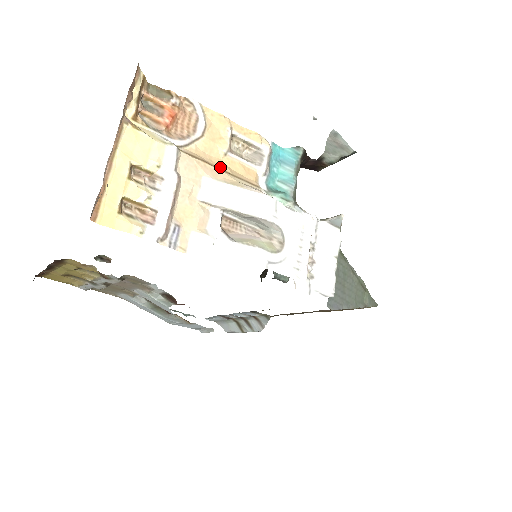
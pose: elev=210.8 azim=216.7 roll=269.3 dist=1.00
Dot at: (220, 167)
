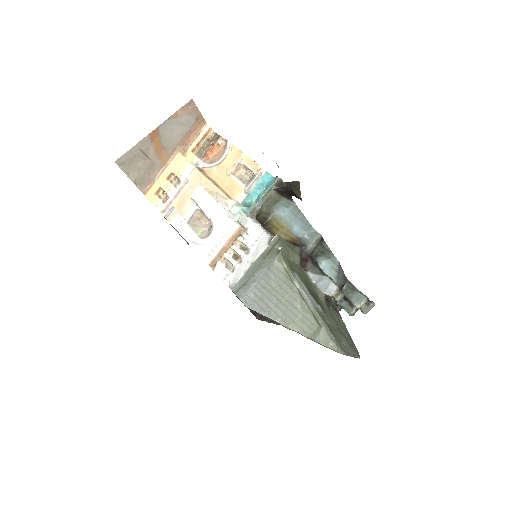
Dot at: (218, 182)
